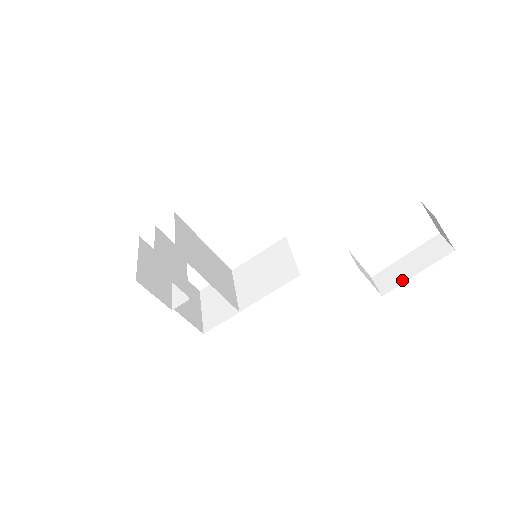
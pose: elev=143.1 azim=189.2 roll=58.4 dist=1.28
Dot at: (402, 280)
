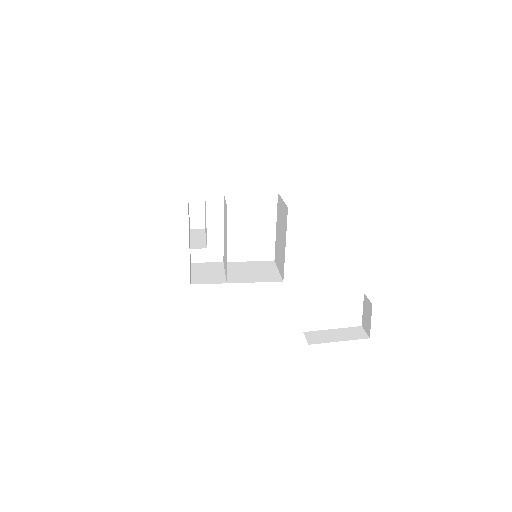
Dot at: (327, 341)
